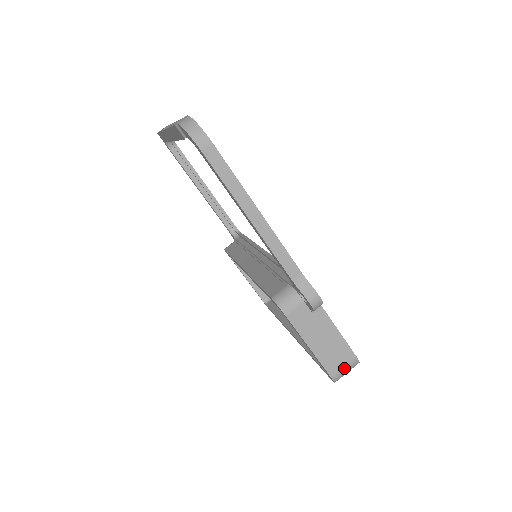
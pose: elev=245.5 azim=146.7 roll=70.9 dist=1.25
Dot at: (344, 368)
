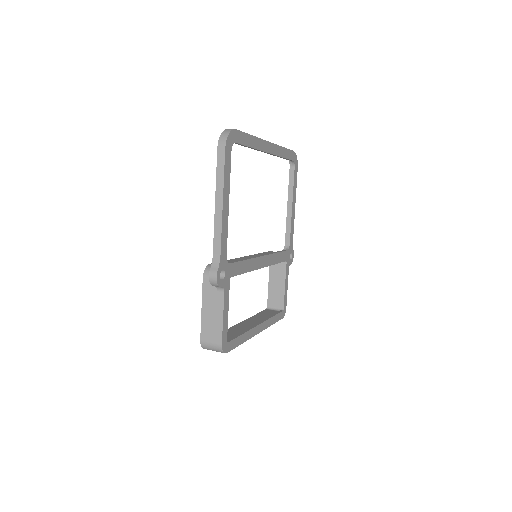
Dot at: (211, 343)
